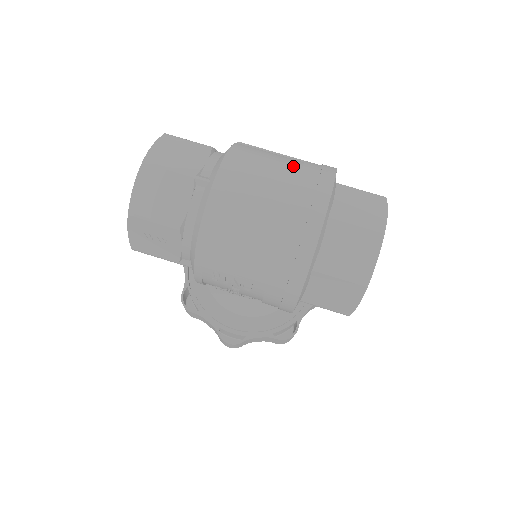
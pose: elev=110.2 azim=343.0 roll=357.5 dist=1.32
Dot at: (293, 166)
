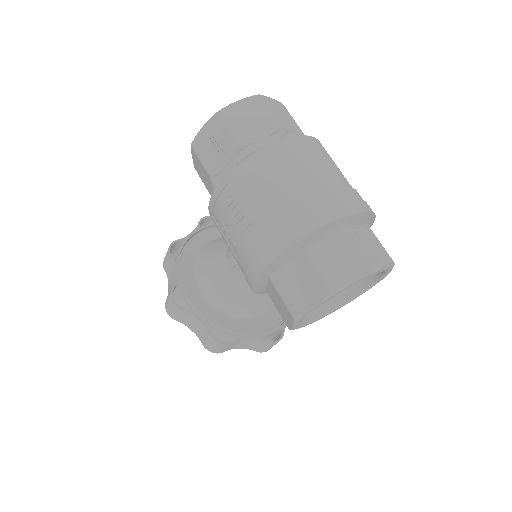
Dot at: (349, 184)
